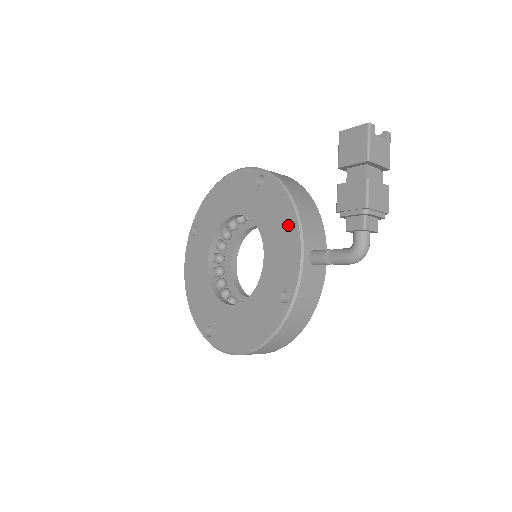
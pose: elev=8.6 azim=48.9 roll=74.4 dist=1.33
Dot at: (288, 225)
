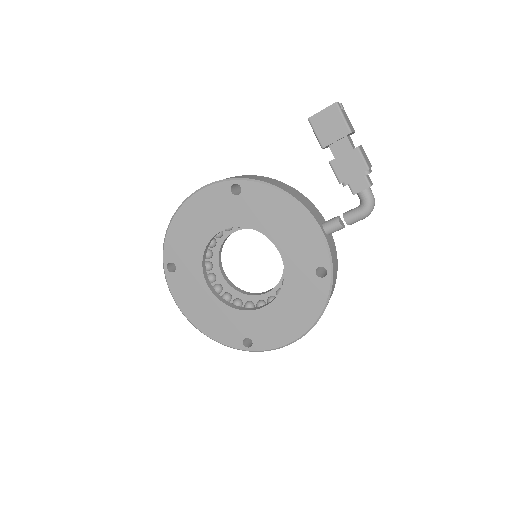
Dot at: (293, 214)
